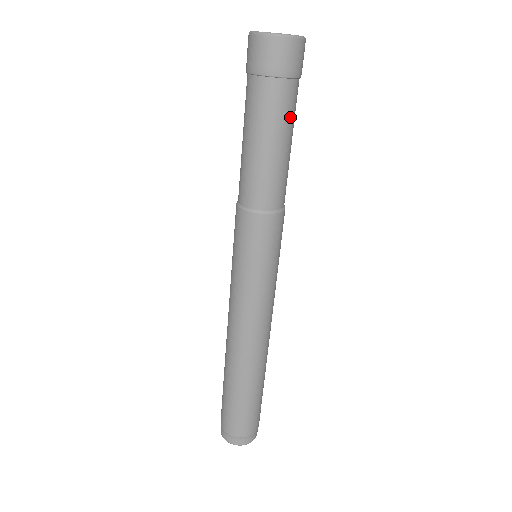
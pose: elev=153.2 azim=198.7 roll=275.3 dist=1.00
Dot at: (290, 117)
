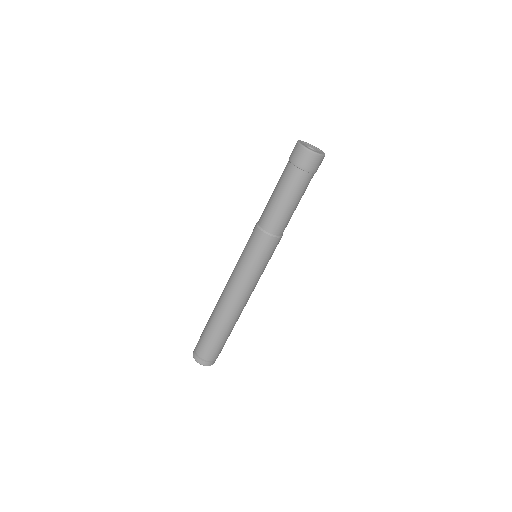
Dot at: (304, 191)
